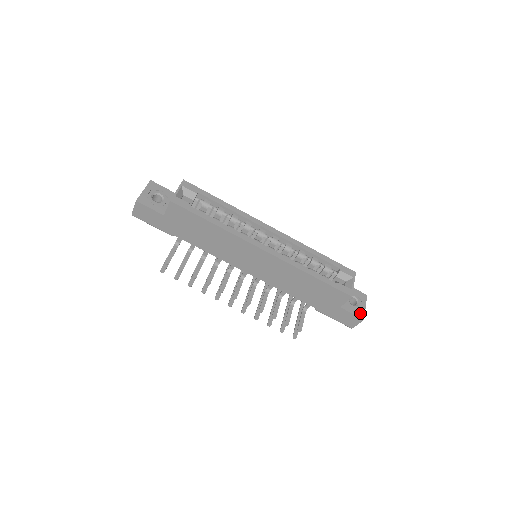
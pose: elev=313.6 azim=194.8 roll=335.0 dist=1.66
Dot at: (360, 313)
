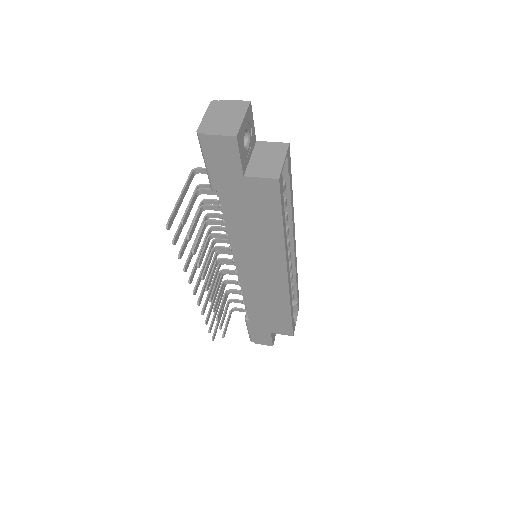
Dot at: (274, 339)
